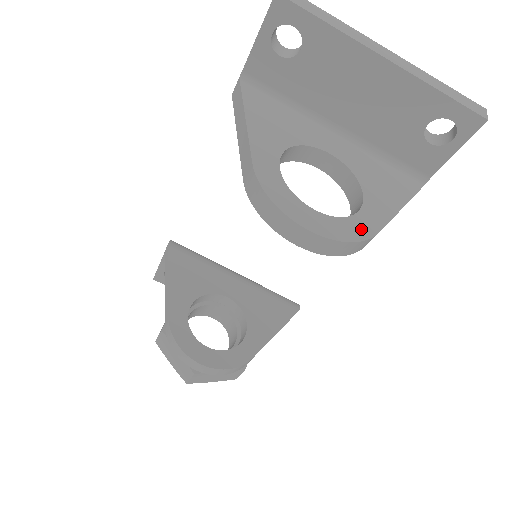
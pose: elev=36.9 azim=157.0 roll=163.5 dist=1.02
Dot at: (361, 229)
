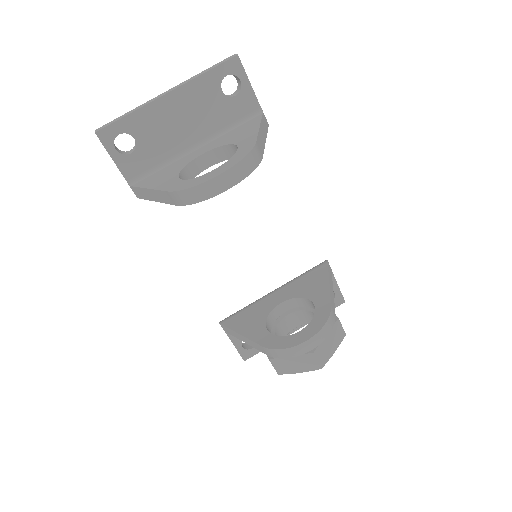
Dot at: (245, 150)
